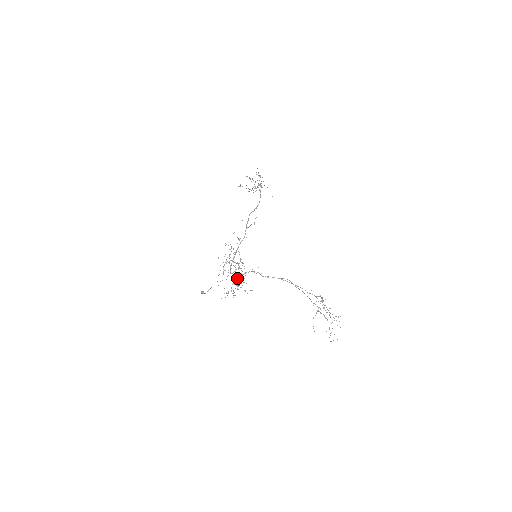
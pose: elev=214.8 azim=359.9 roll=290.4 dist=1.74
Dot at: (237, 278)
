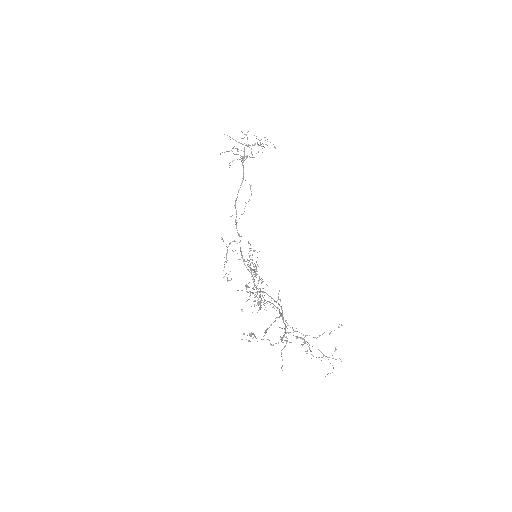
Dot at: occluded
